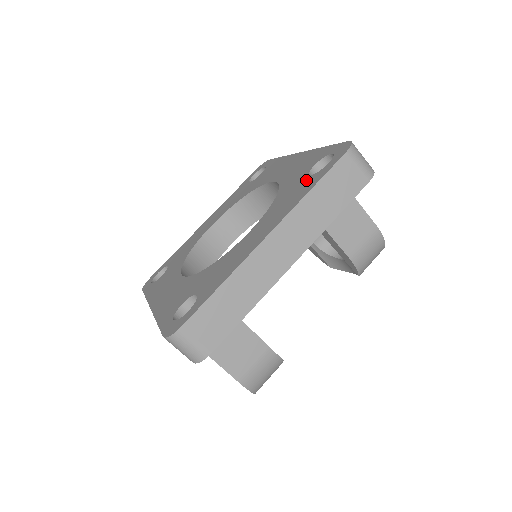
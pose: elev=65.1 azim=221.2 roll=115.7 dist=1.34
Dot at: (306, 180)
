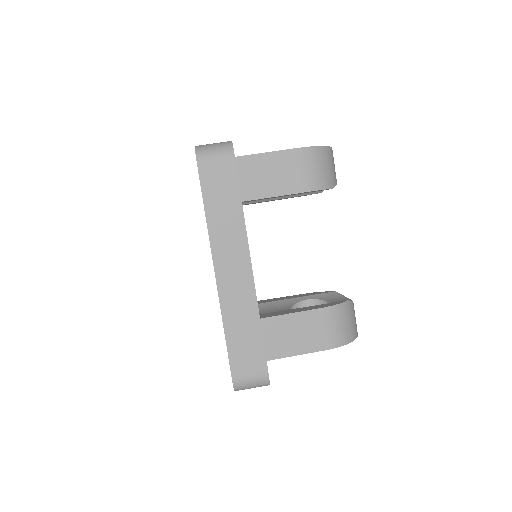
Dot at: occluded
